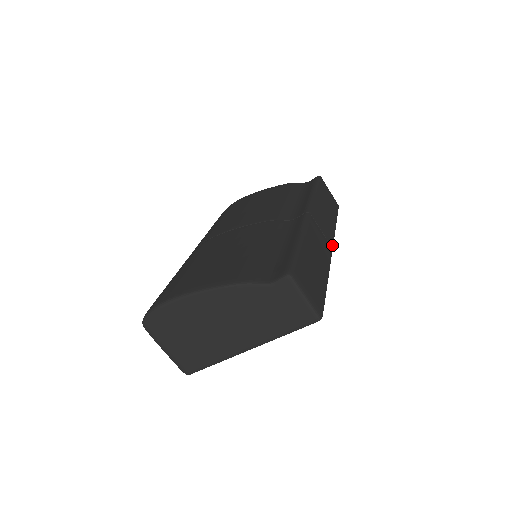
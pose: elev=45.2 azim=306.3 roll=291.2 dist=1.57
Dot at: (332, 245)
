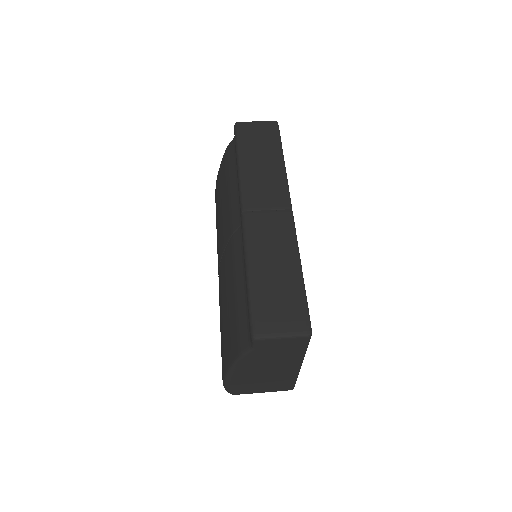
Dot at: (289, 205)
